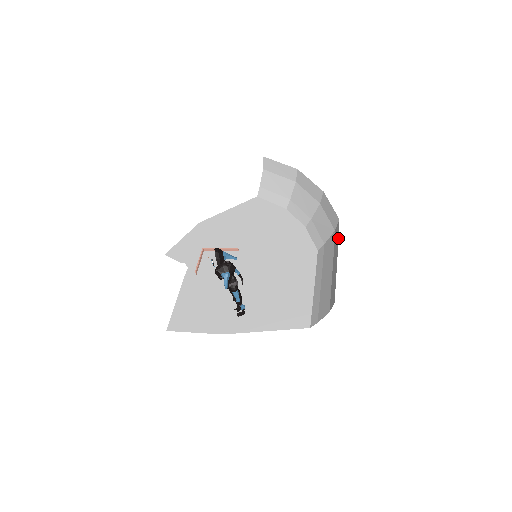
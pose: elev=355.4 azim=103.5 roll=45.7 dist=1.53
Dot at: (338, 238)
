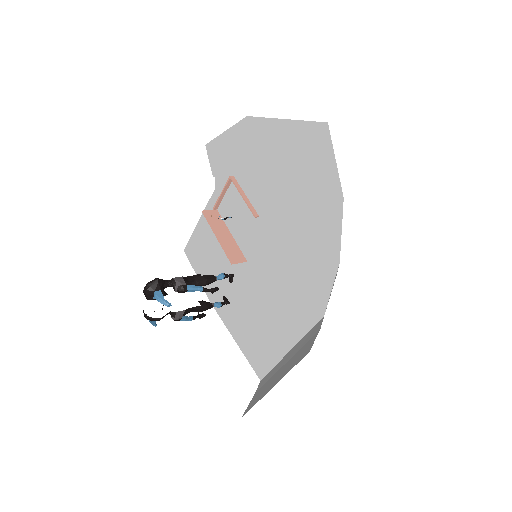
Dot at: occluded
